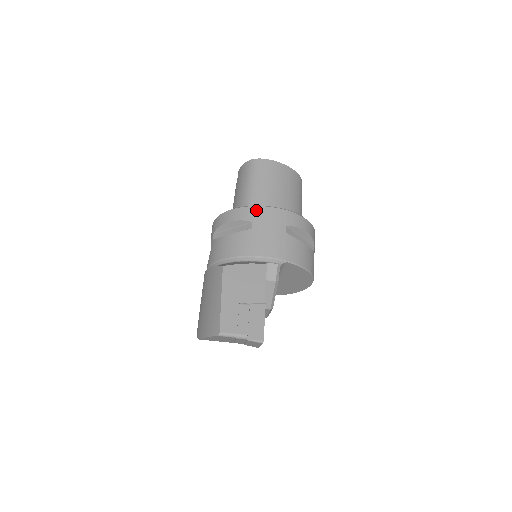
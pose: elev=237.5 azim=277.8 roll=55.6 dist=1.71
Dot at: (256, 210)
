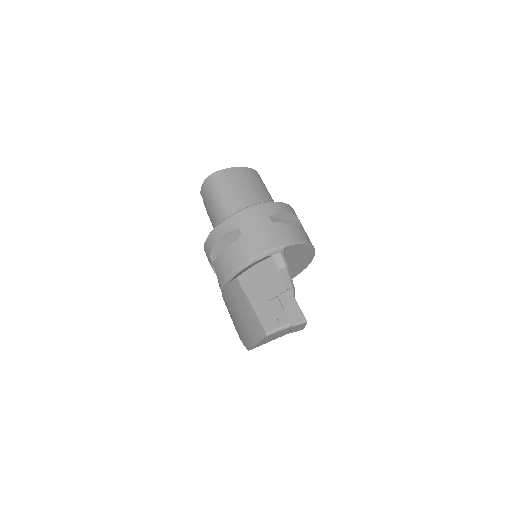
Dot at: (236, 217)
